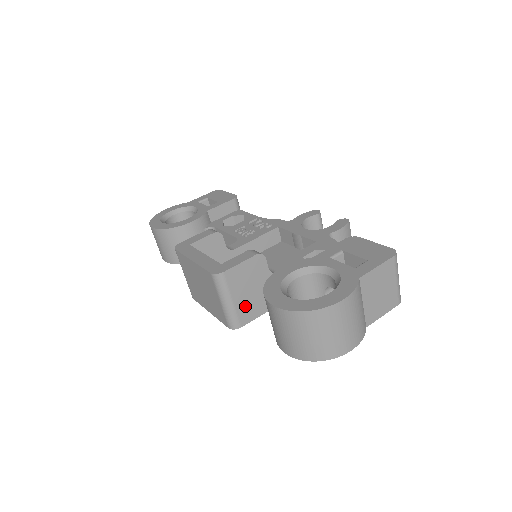
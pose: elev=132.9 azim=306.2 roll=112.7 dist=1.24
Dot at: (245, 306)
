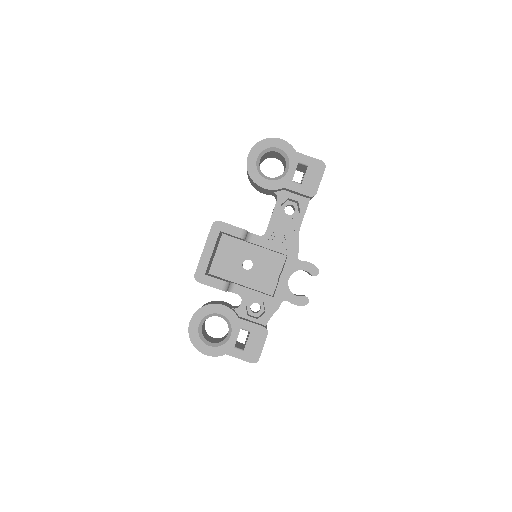
Dot at: occluded
